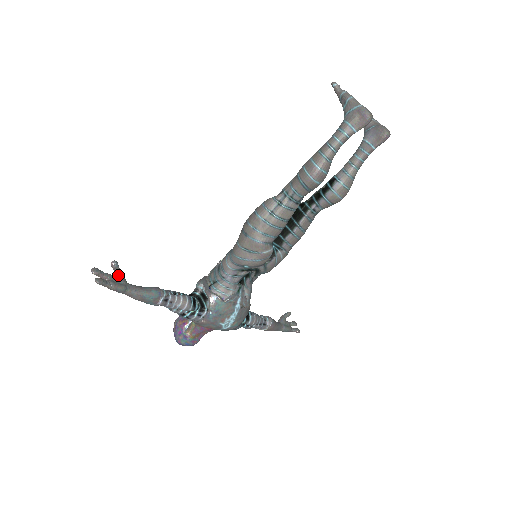
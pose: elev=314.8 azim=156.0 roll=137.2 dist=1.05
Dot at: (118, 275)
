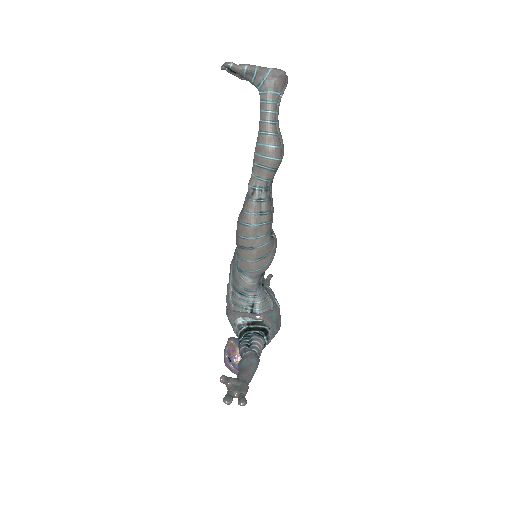
Dot at: (232, 382)
